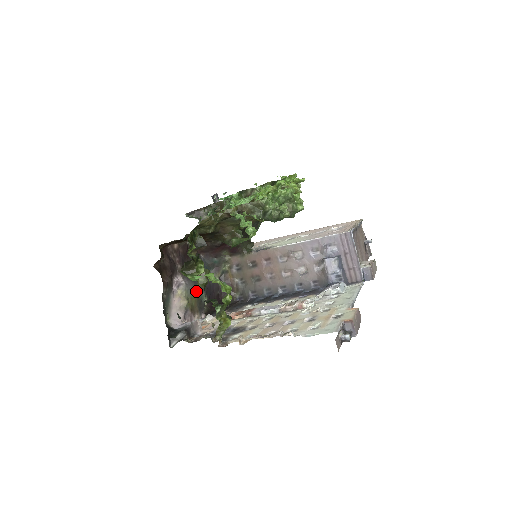
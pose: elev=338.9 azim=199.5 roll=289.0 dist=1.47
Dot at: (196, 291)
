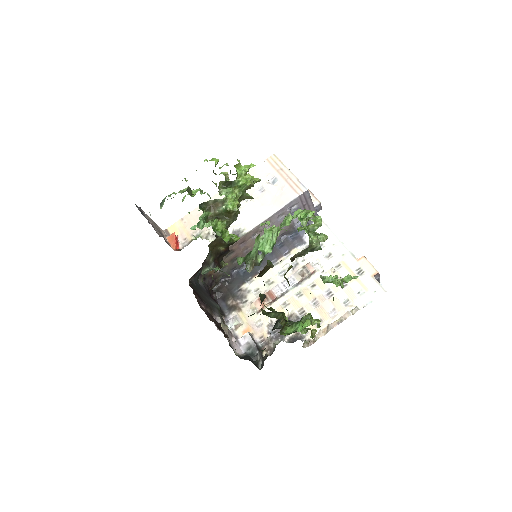
Dot at: (219, 311)
